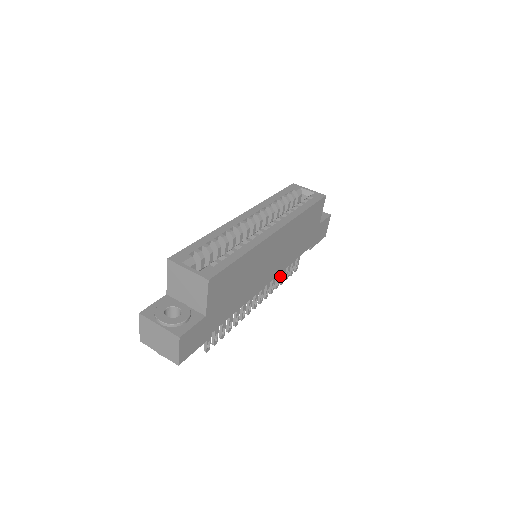
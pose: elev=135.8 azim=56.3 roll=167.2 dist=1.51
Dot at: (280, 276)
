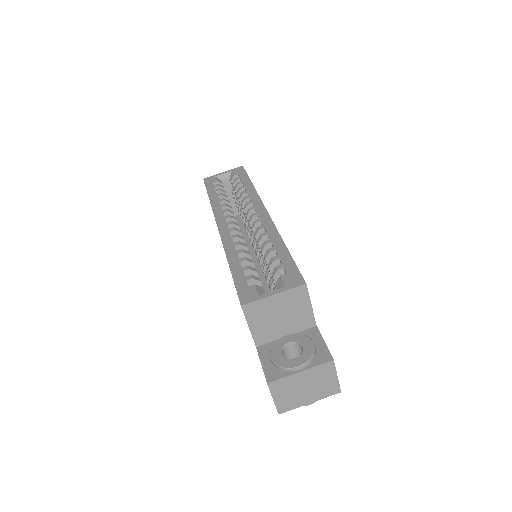
Dot at: occluded
